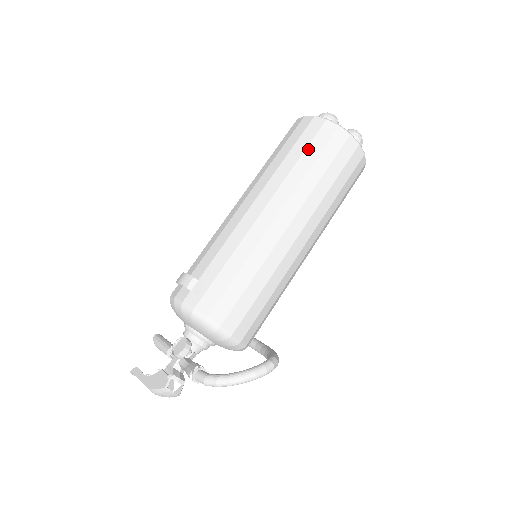
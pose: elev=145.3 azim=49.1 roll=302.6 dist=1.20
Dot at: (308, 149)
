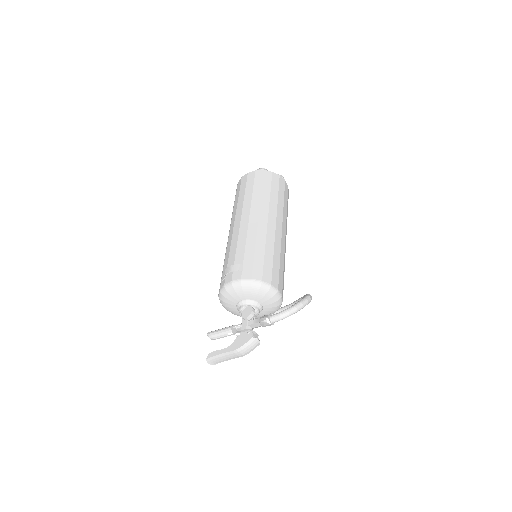
Dot at: (263, 185)
